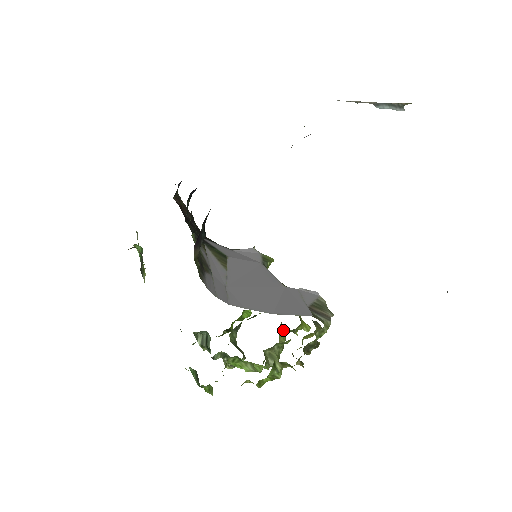
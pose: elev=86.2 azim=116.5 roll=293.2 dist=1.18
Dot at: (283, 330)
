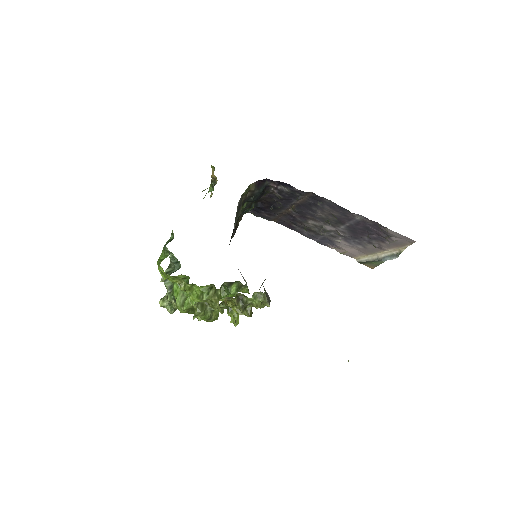
Dot at: occluded
